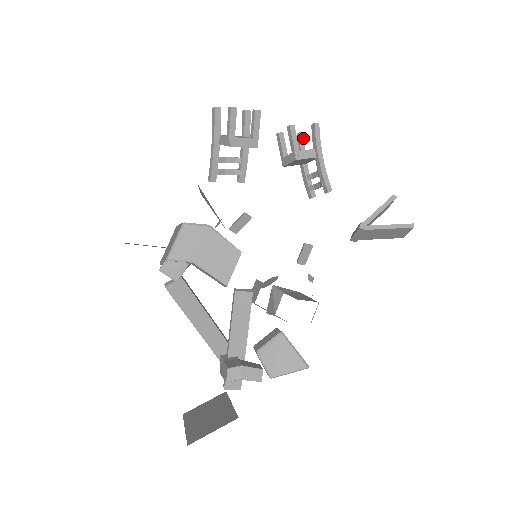
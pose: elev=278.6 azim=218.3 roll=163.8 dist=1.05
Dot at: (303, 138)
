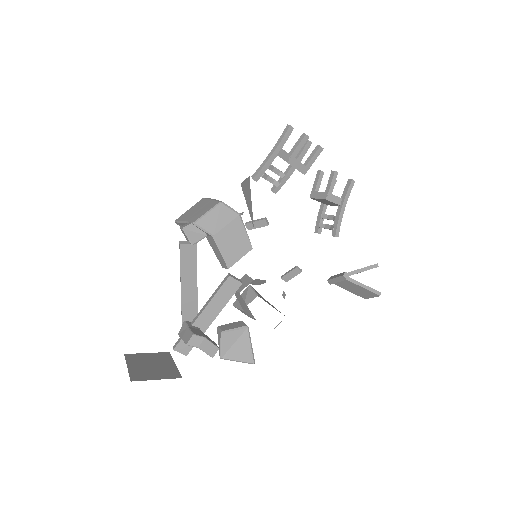
Dot at: occluded
